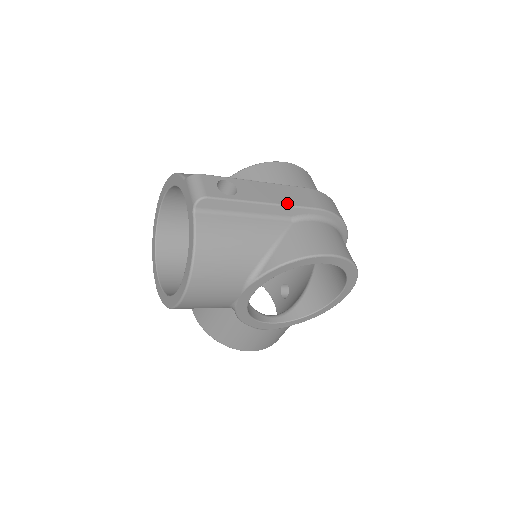
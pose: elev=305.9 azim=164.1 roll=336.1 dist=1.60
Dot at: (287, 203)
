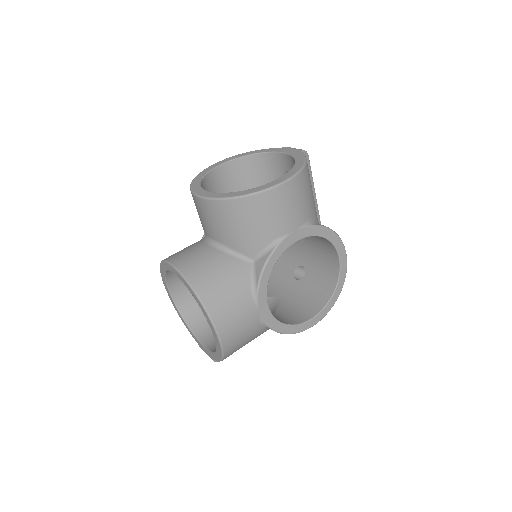
Dot at: occluded
